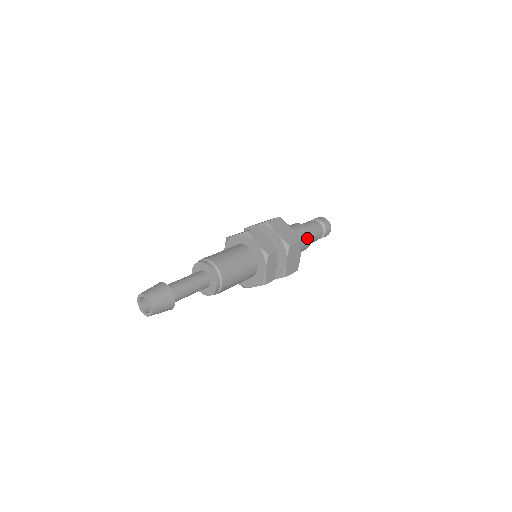
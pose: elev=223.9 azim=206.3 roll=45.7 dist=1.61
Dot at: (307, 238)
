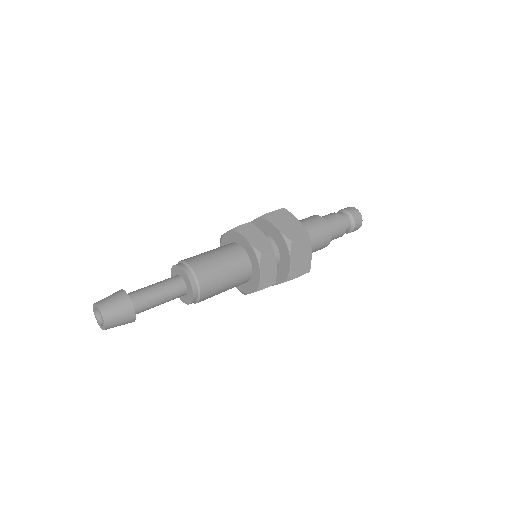
Dot at: (325, 232)
